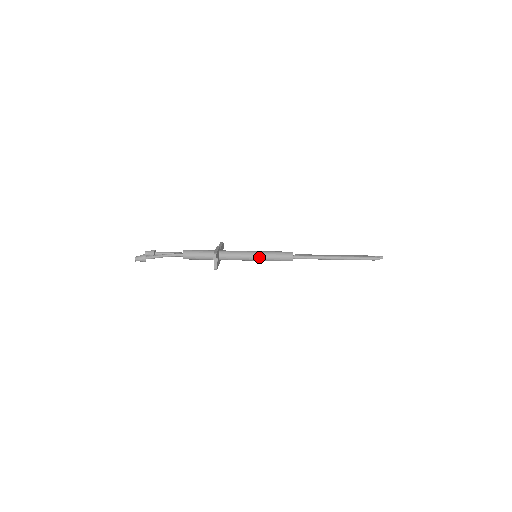
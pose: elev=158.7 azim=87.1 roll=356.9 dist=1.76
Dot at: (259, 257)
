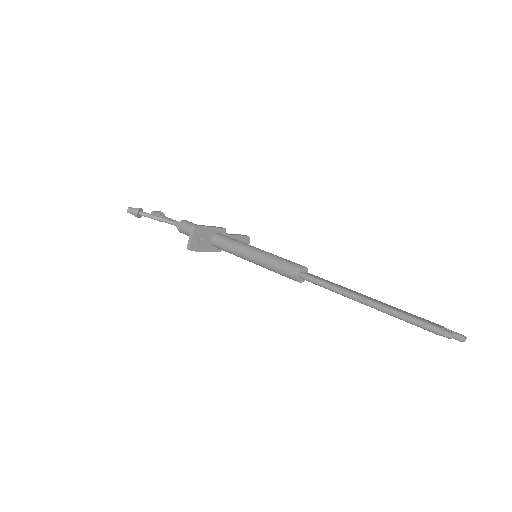
Dot at: (255, 257)
